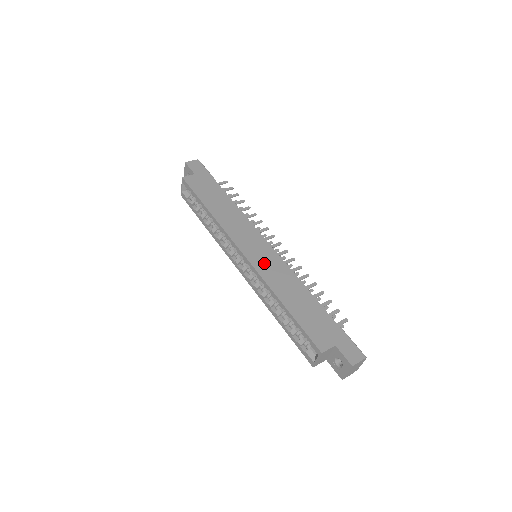
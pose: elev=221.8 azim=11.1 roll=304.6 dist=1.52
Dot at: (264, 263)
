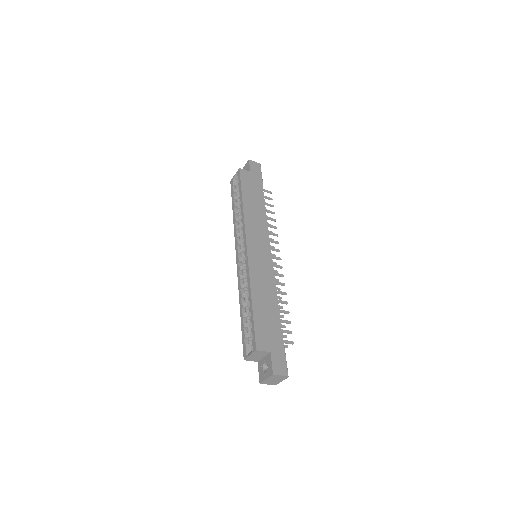
Dot at: (258, 263)
